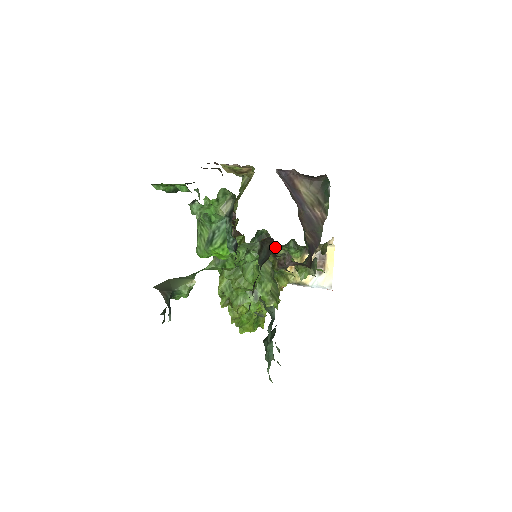
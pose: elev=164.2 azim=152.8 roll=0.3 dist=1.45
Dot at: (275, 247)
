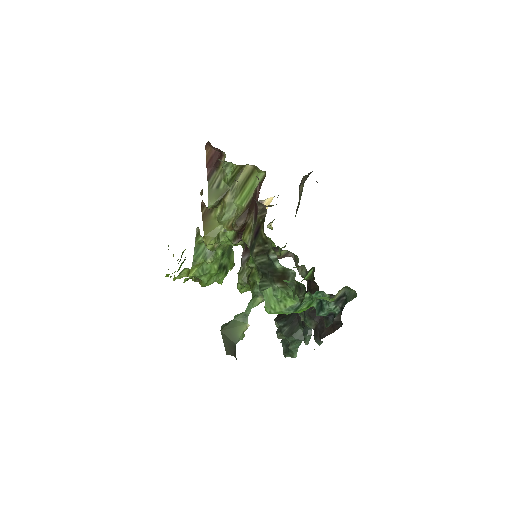
Dot at: occluded
